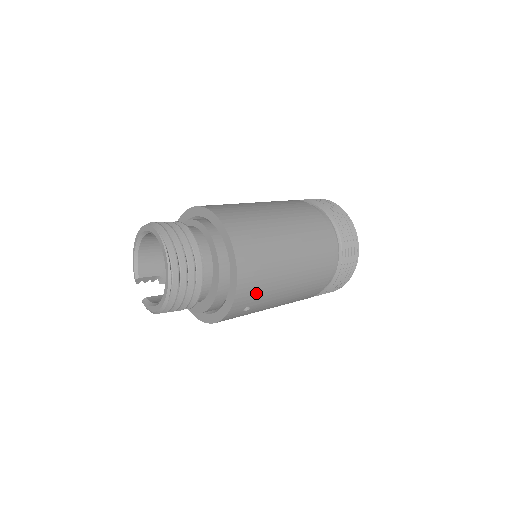
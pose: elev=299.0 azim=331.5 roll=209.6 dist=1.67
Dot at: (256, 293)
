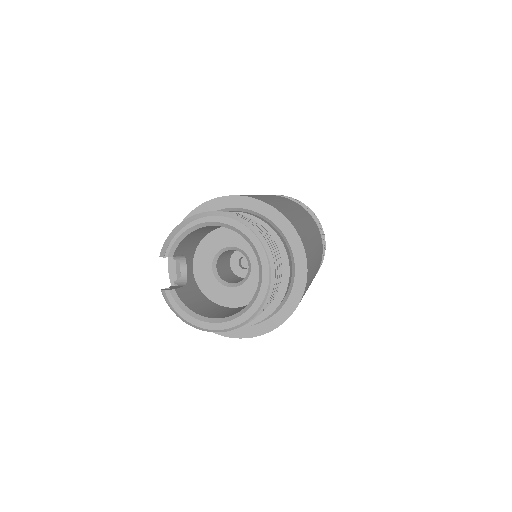
Dot at: occluded
